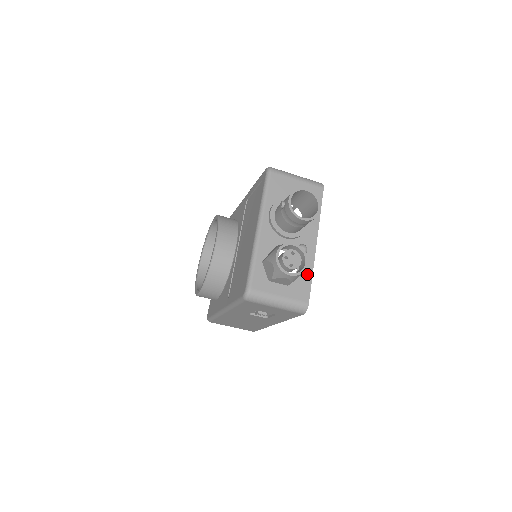
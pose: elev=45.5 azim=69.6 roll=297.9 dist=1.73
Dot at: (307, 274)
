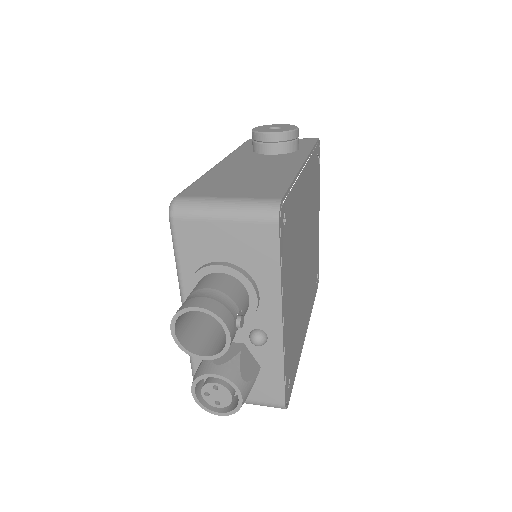
Dot at: (275, 369)
